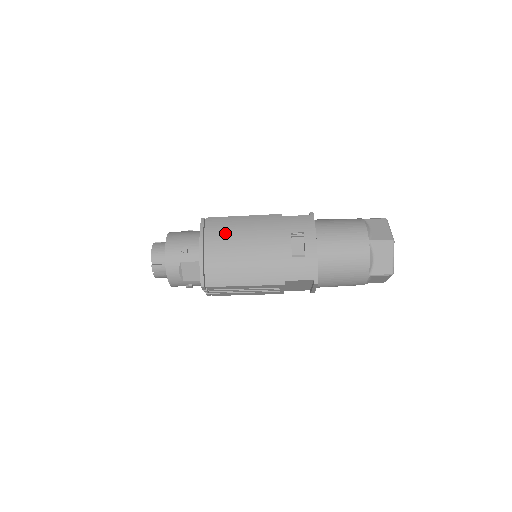
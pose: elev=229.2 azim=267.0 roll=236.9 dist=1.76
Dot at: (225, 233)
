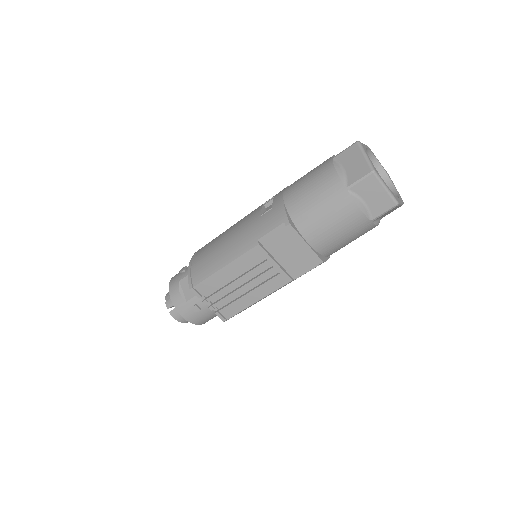
Dot at: occluded
